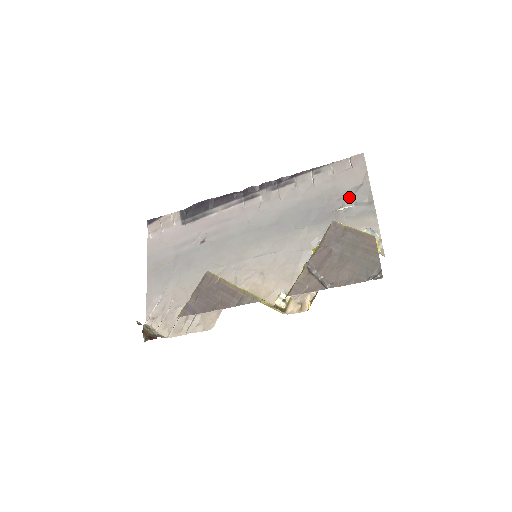
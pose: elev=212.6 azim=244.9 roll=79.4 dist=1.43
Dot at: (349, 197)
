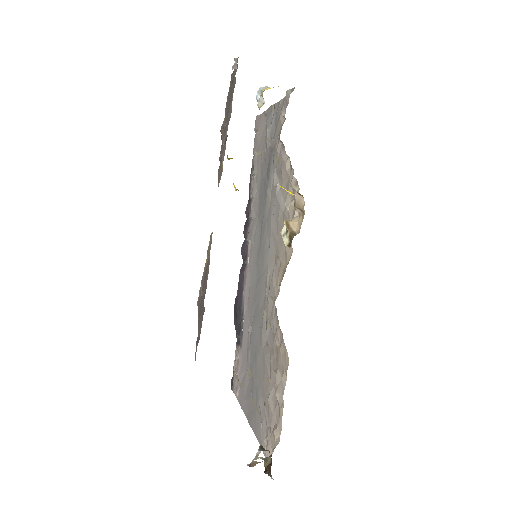
Dot at: (267, 133)
